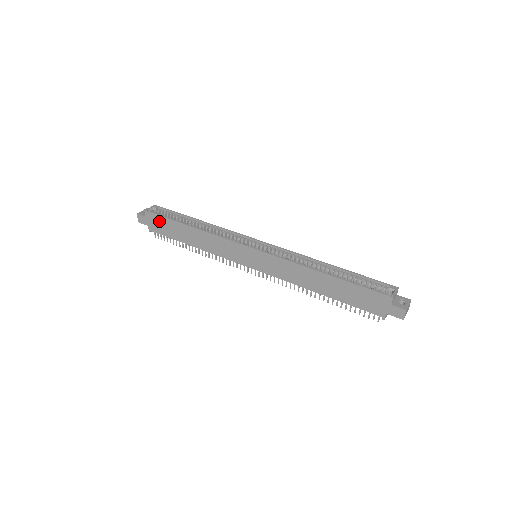
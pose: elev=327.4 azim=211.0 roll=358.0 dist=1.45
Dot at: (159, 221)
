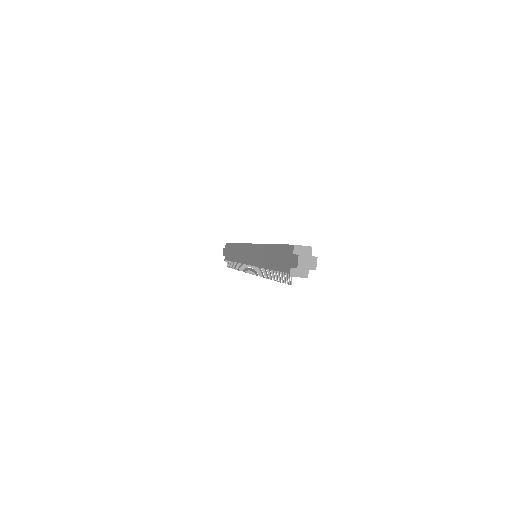
Dot at: (228, 248)
